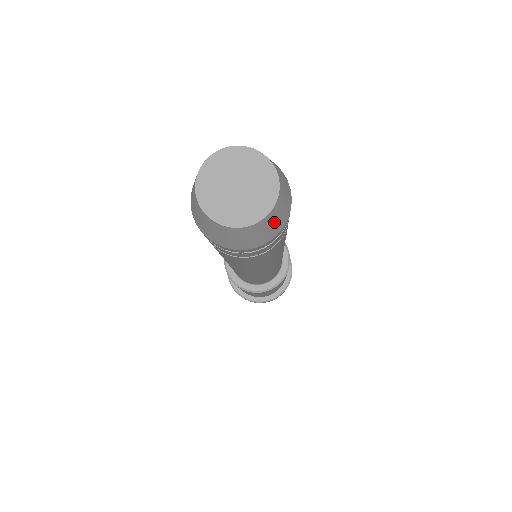
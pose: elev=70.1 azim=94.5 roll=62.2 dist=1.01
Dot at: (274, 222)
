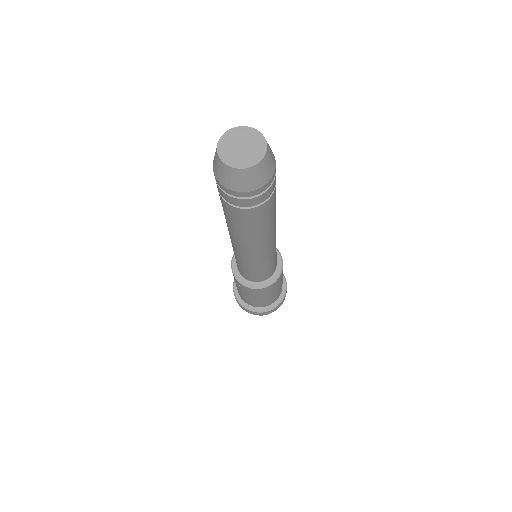
Dot at: (265, 170)
